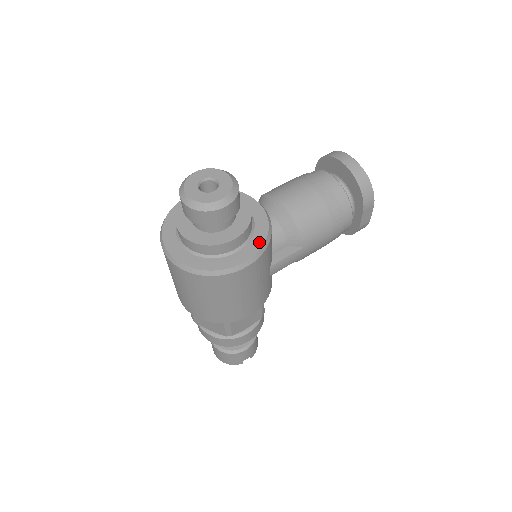
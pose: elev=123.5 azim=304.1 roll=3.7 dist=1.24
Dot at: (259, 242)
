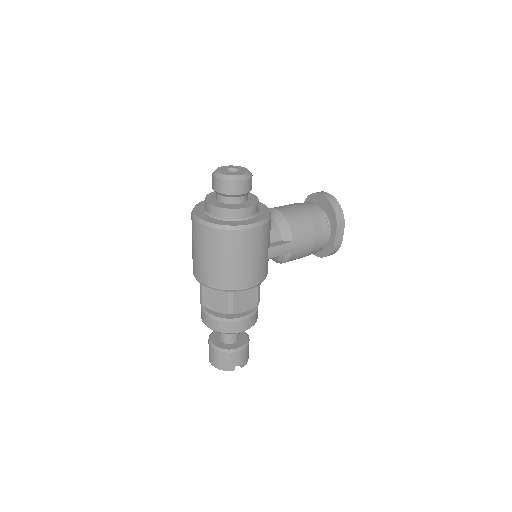
Dot at: (263, 217)
